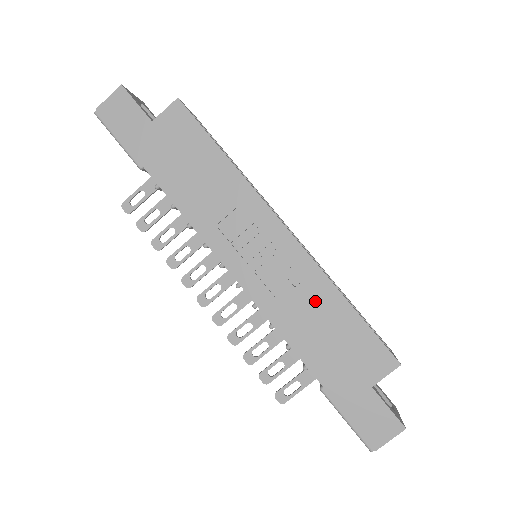
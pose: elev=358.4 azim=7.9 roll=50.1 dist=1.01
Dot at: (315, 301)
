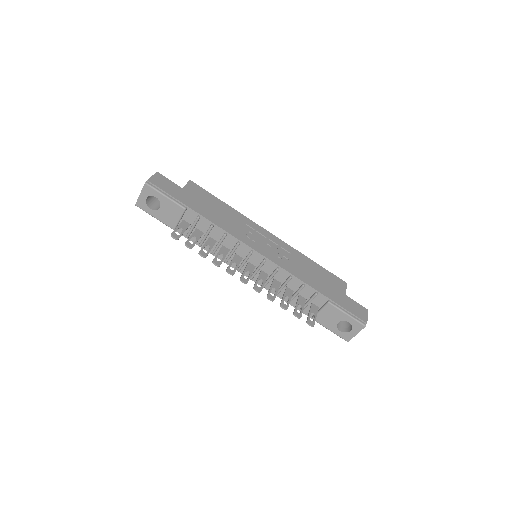
Dot at: (301, 262)
